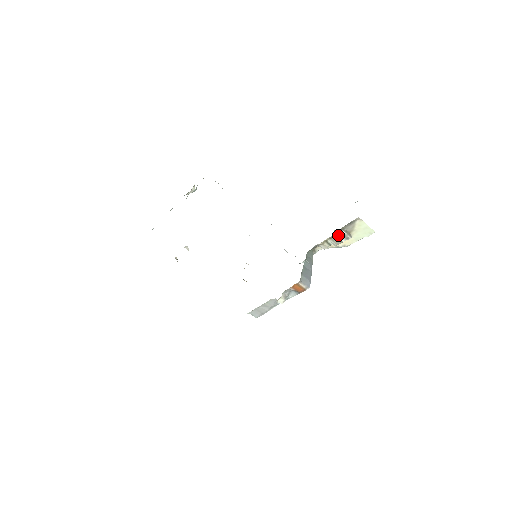
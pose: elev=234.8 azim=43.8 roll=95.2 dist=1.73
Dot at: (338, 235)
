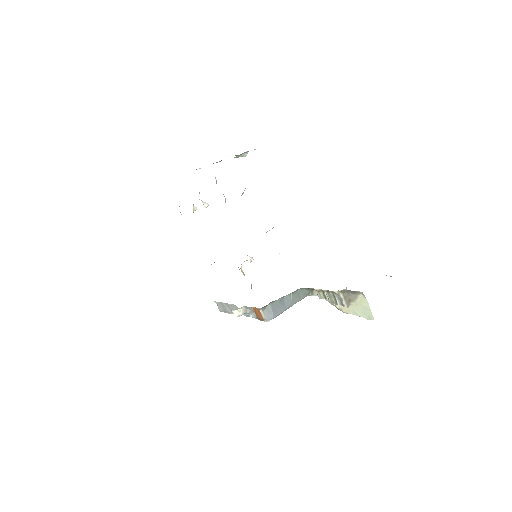
Dot at: (336, 294)
